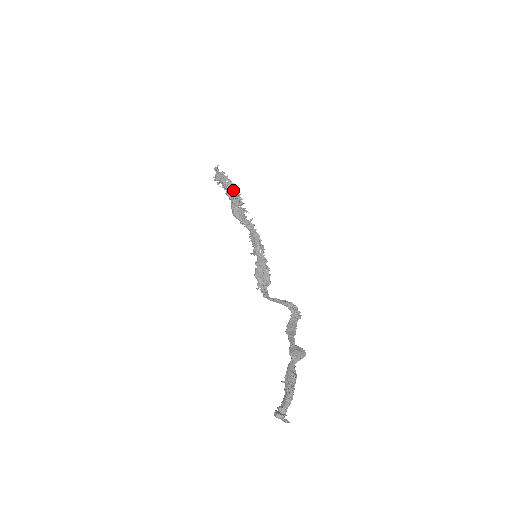
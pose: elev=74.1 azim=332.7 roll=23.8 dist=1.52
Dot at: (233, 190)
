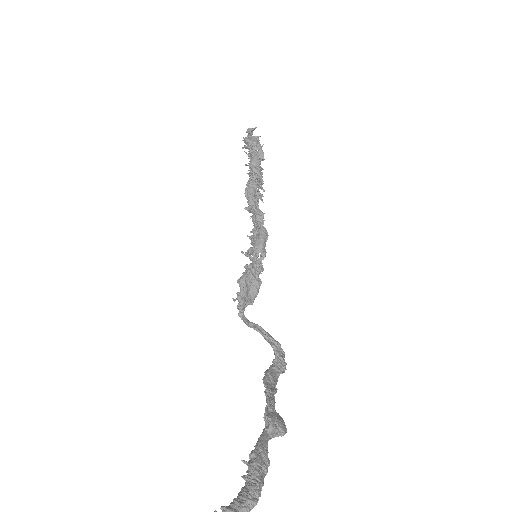
Dot at: occluded
